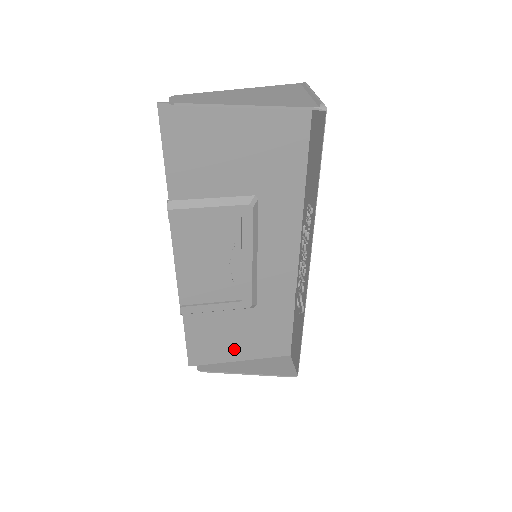
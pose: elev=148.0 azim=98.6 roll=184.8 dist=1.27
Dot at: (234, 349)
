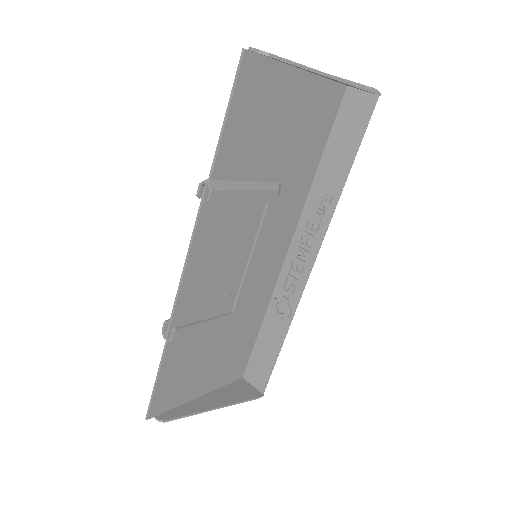
Dot at: (199, 382)
